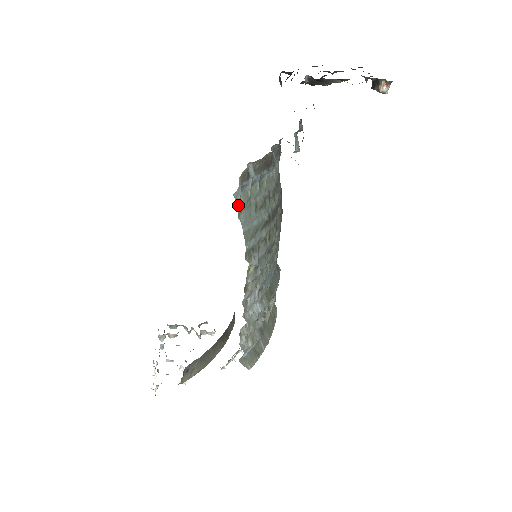
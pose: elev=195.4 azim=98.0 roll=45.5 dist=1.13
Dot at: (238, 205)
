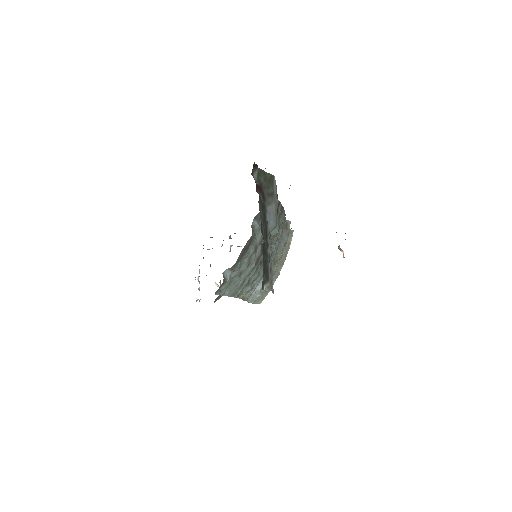
Dot at: (220, 293)
